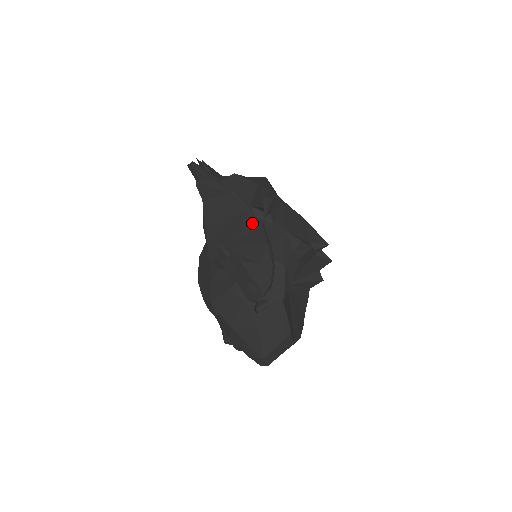
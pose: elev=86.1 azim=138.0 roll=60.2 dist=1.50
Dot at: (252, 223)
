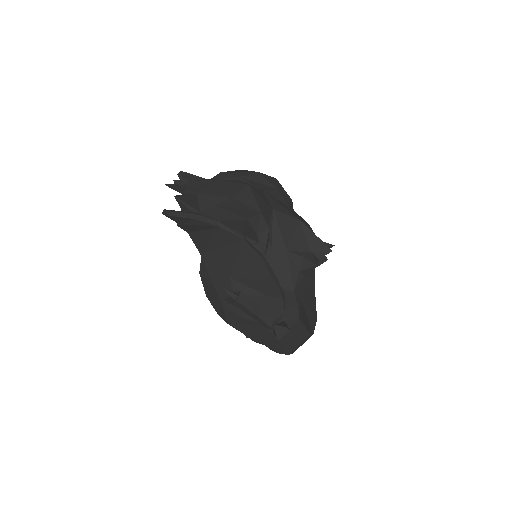
Dot at: (250, 256)
